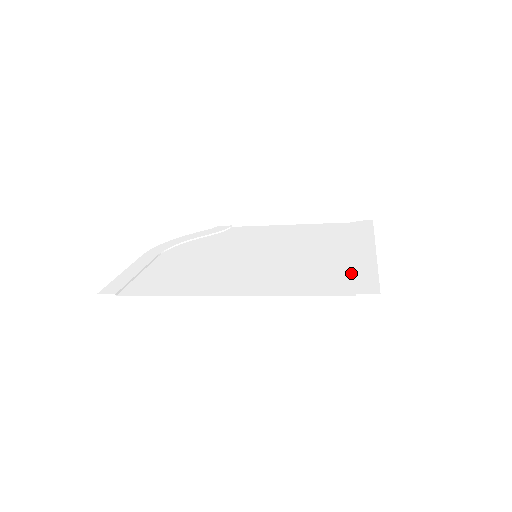
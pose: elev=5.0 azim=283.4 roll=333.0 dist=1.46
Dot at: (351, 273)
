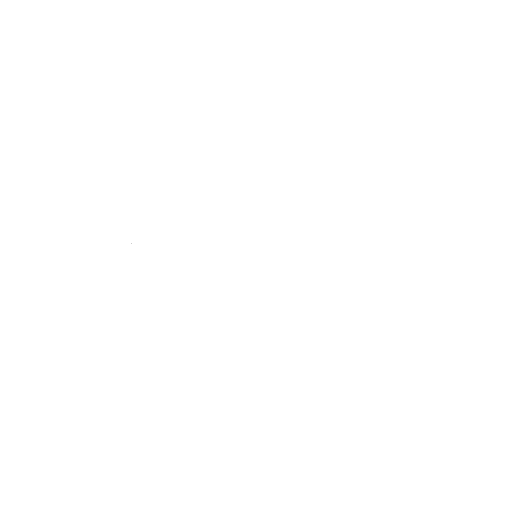
Dot at: (271, 138)
